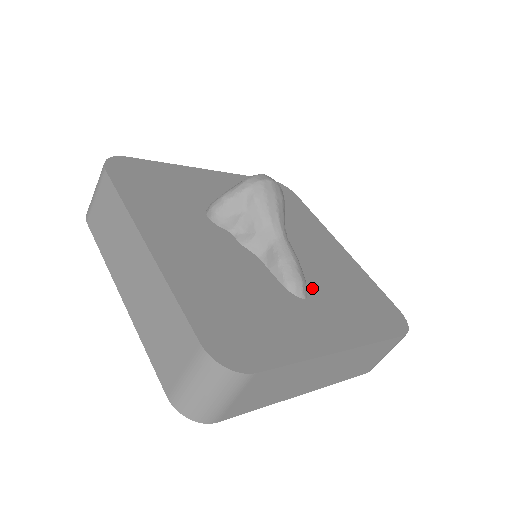
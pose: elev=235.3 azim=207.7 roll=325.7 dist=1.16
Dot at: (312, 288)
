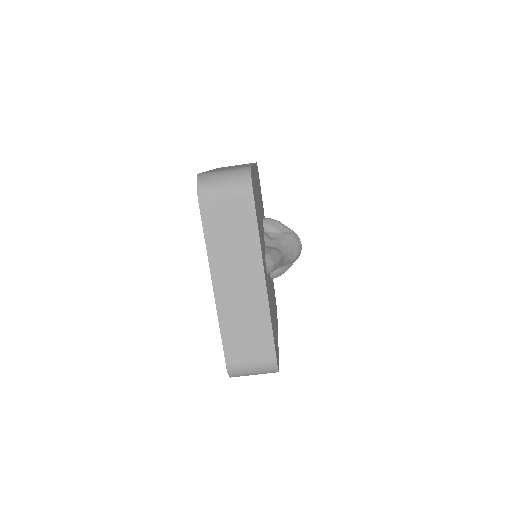
Dot at: (268, 280)
